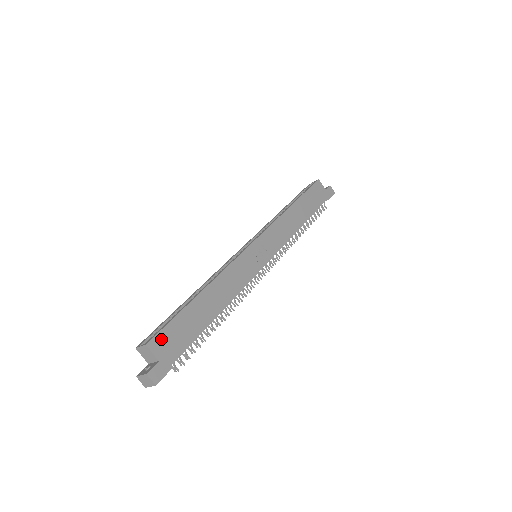
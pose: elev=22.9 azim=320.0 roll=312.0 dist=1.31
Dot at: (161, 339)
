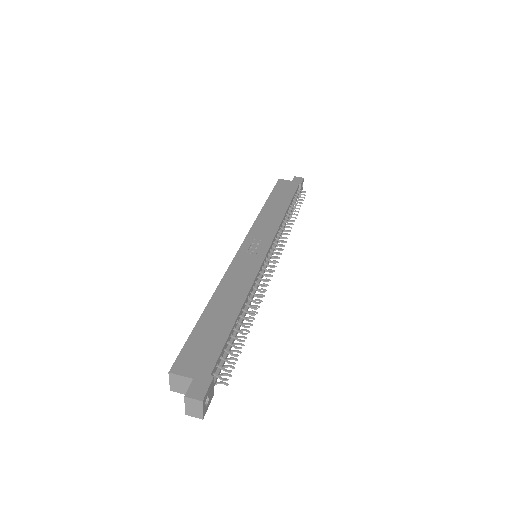
Dot at: (184, 360)
